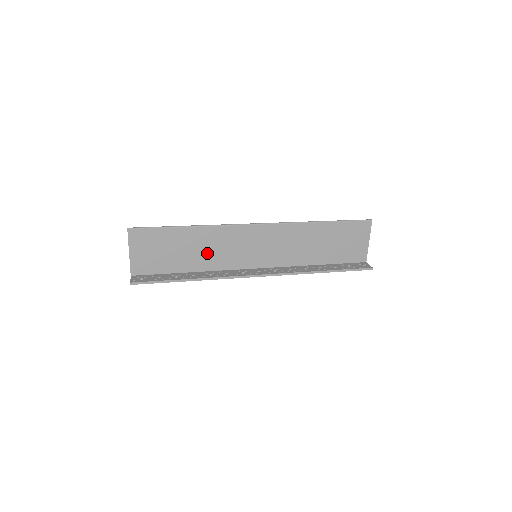
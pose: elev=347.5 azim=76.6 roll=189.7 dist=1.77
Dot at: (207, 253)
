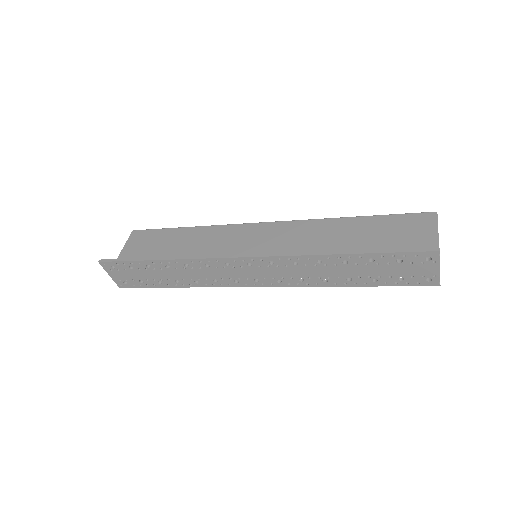
Dot at: (197, 251)
